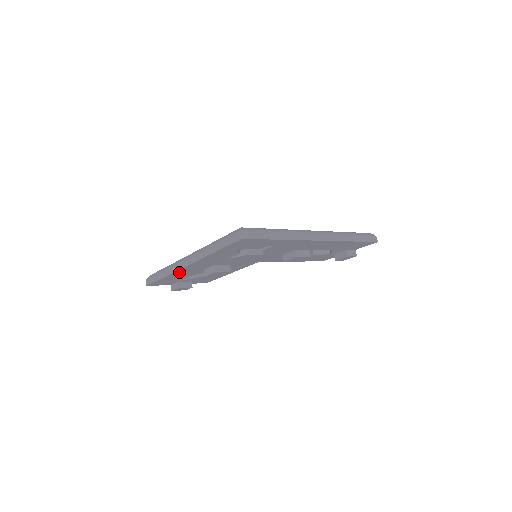
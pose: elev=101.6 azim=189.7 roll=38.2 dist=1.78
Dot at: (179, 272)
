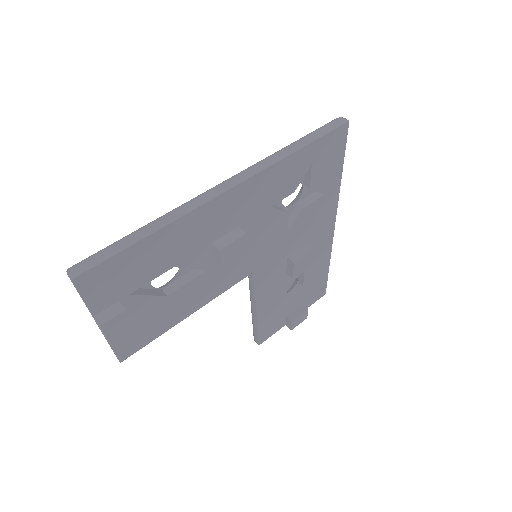
Dot at: (191, 221)
